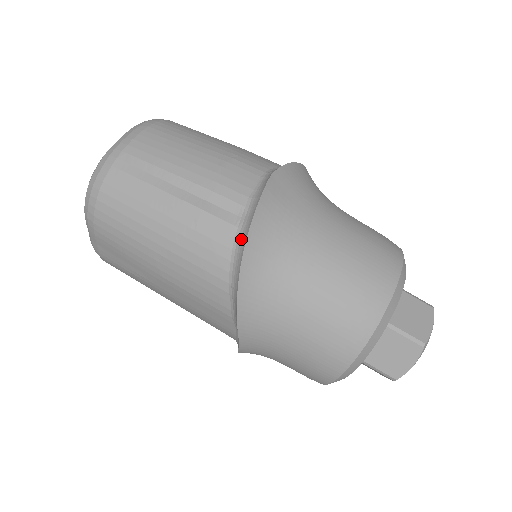
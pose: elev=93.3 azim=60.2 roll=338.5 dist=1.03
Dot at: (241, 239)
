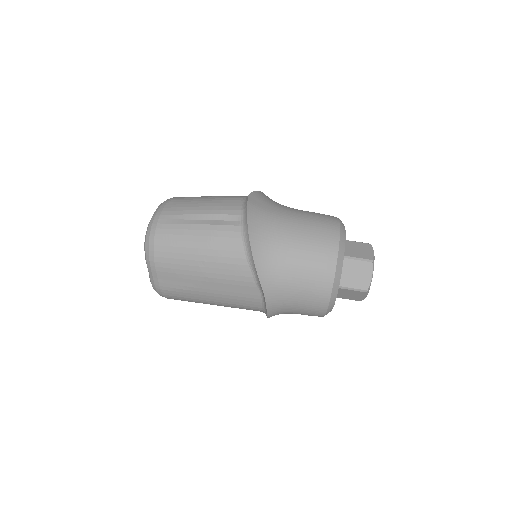
Dot at: (245, 230)
